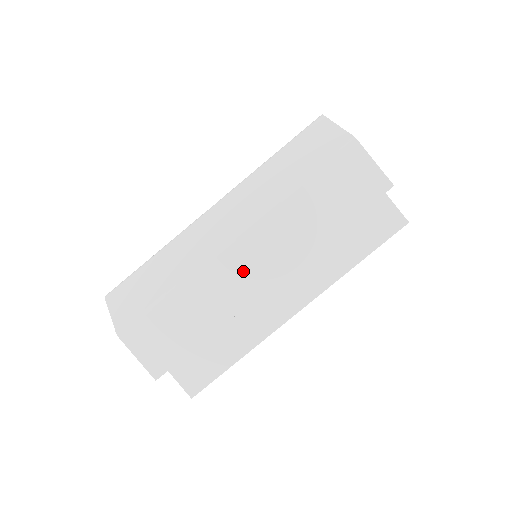
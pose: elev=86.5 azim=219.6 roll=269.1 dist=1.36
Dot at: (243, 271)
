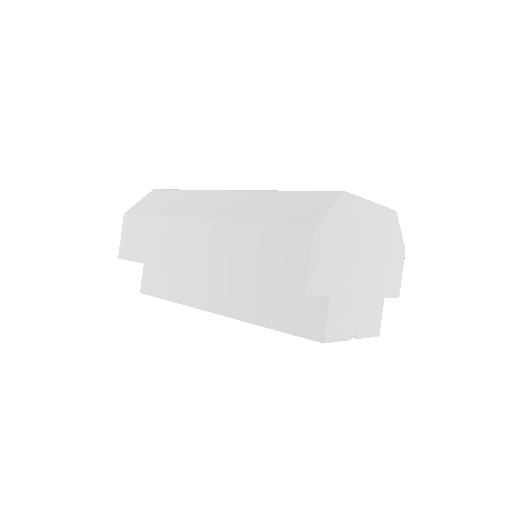
Dot at: (188, 246)
